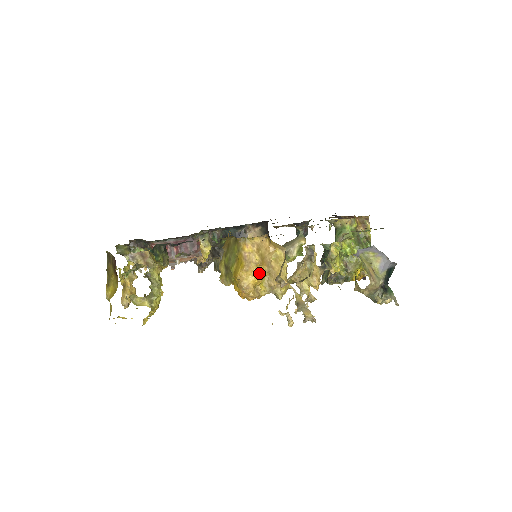
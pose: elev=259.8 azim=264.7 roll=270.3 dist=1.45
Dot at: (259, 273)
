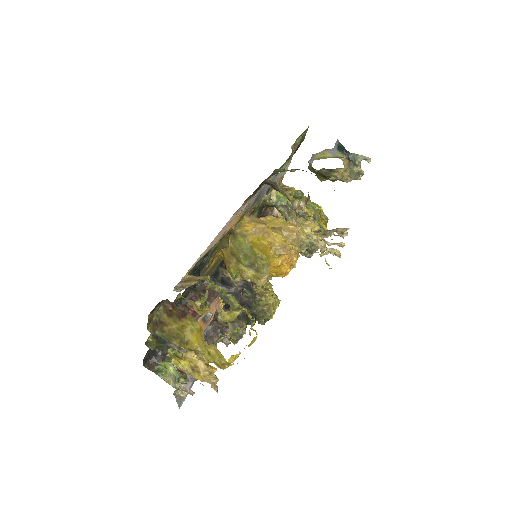
Dot at: (277, 233)
